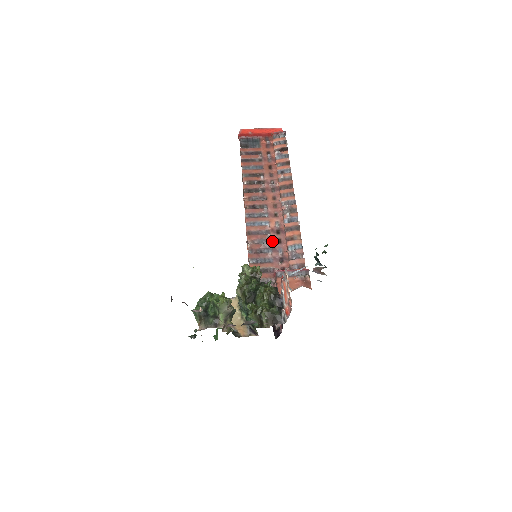
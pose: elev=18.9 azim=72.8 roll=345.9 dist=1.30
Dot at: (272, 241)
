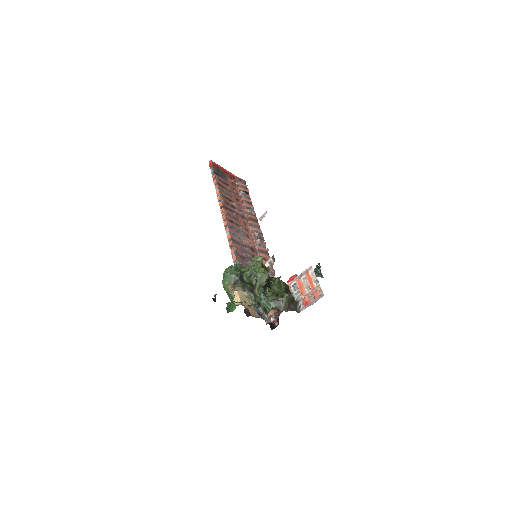
Dot at: (250, 254)
